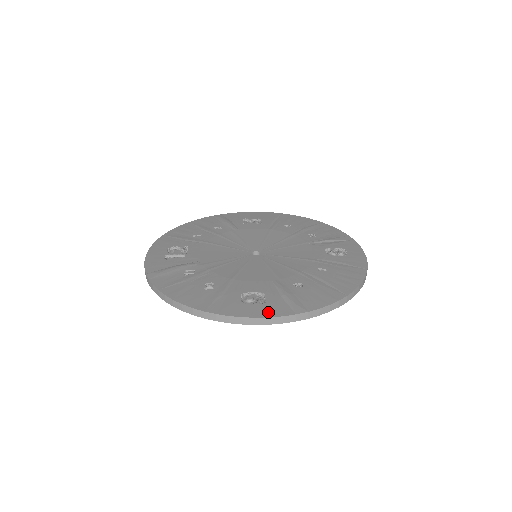
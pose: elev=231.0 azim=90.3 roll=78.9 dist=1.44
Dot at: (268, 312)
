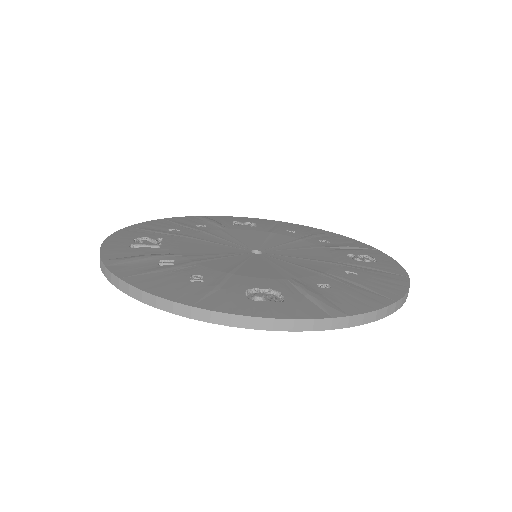
Dot at: (290, 312)
